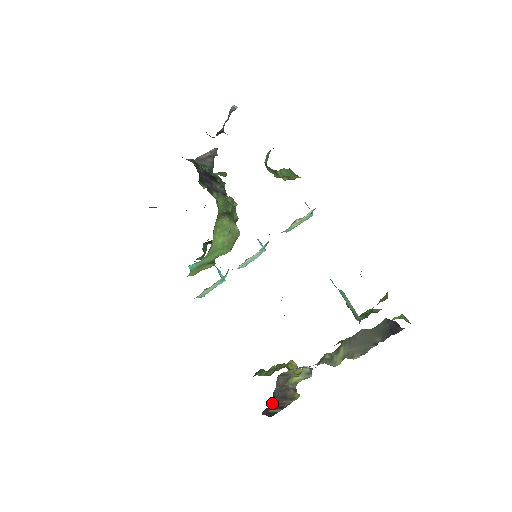
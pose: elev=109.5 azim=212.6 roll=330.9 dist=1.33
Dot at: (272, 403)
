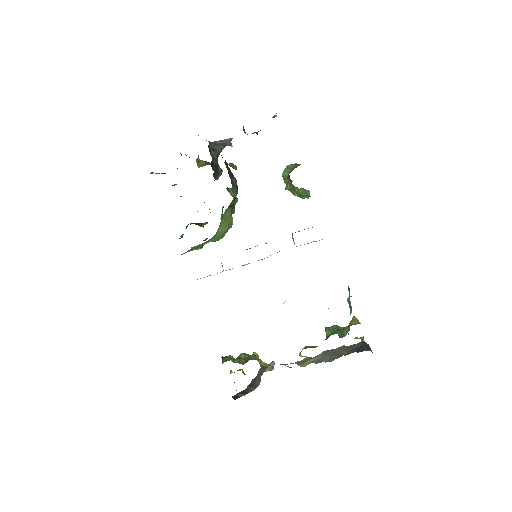
Dot at: occluded
